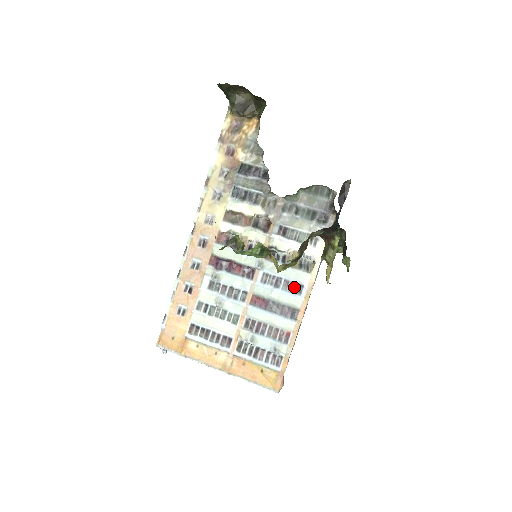
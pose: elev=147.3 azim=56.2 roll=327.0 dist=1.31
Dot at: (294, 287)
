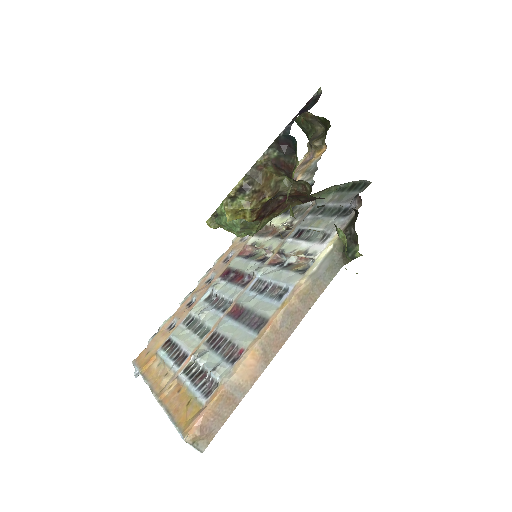
Dot at: (278, 292)
